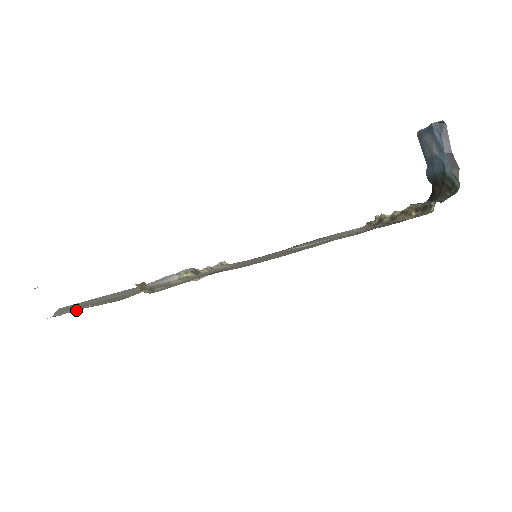
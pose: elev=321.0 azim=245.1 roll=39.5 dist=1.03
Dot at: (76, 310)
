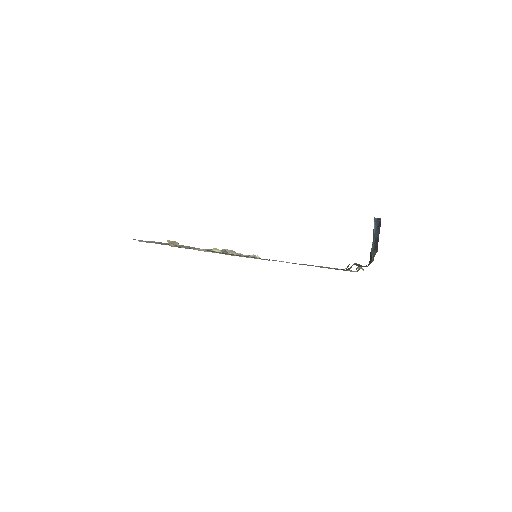
Dot at: occluded
